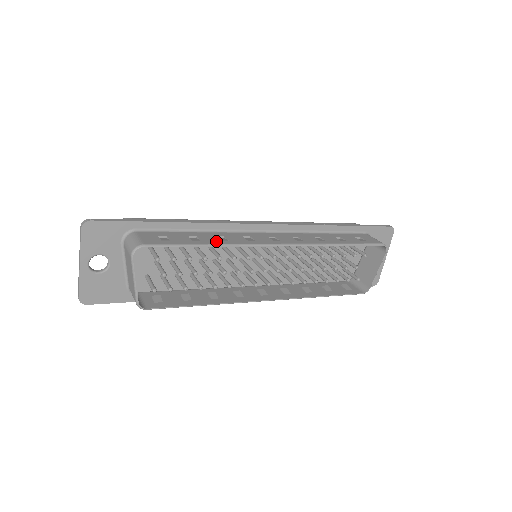
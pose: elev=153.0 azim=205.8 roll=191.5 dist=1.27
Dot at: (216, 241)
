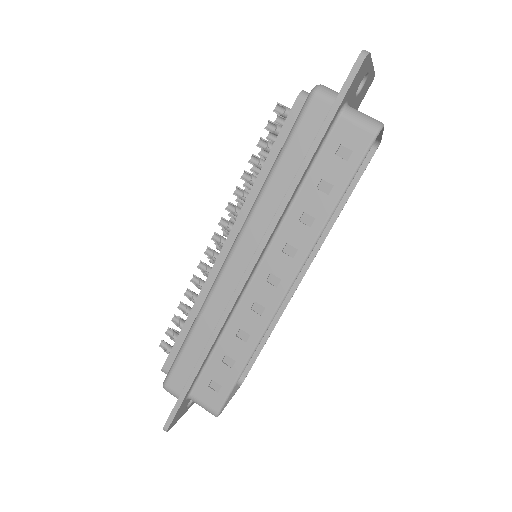
Dot at: (245, 349)
